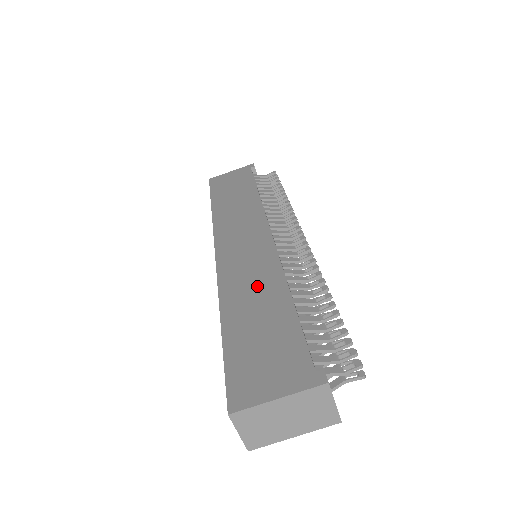
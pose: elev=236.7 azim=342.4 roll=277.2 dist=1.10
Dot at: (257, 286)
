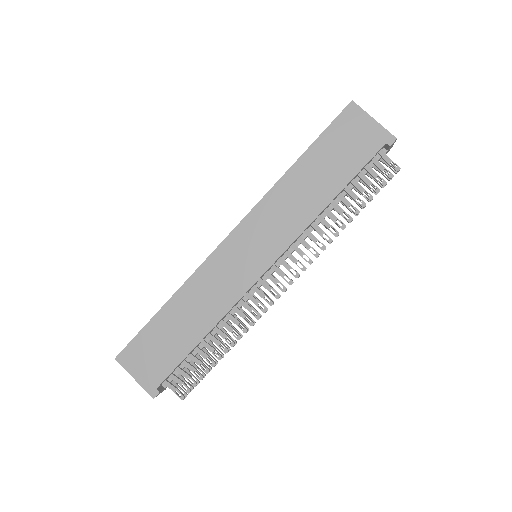
Dot at: (204, 305)
